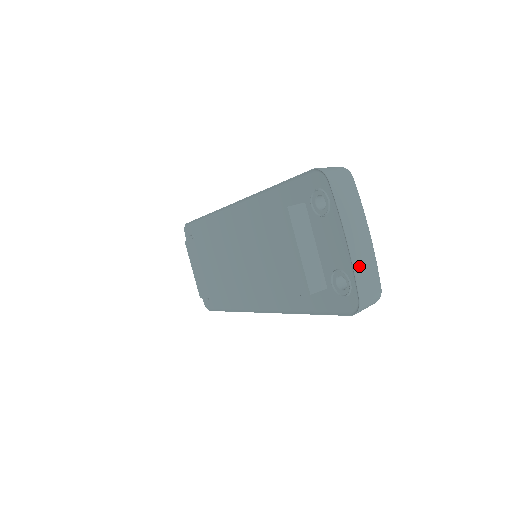
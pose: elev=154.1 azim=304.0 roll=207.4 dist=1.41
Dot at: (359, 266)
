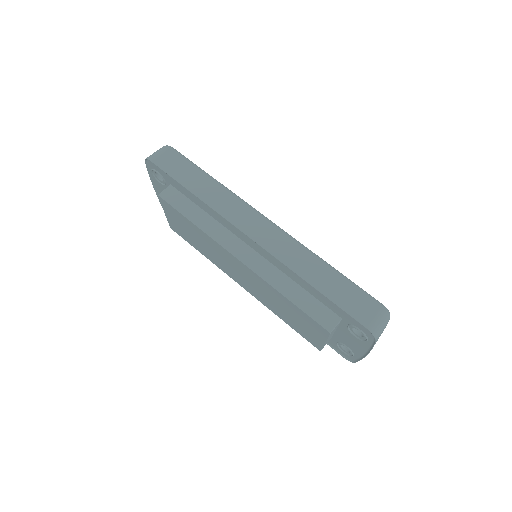
Dot at: occluded
